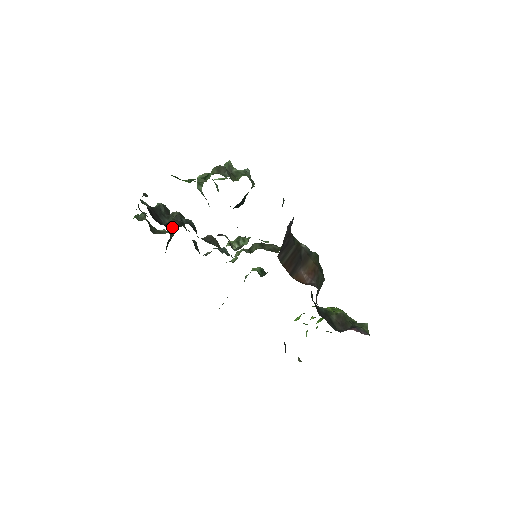
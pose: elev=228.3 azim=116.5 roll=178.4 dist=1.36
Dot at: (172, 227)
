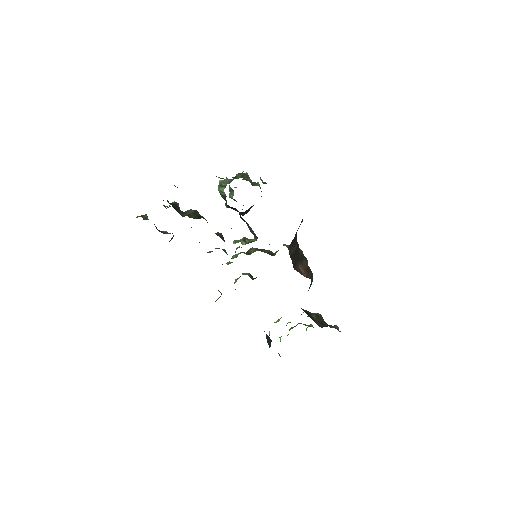
Dot at: (193, 218)
